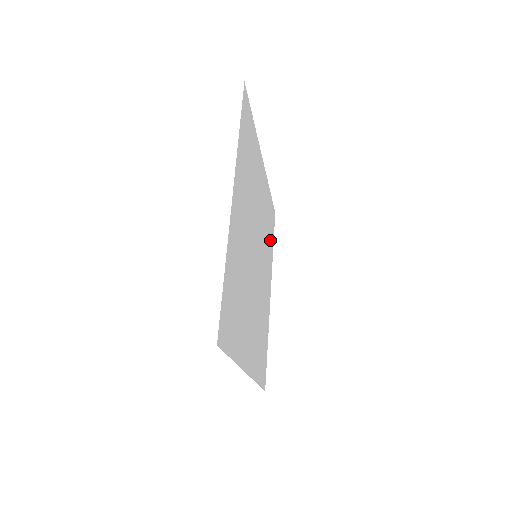
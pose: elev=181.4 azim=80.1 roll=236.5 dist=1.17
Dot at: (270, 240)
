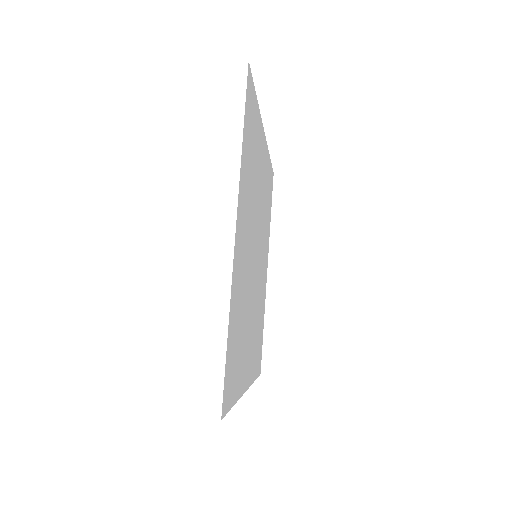
Dot at: (268, 213)
